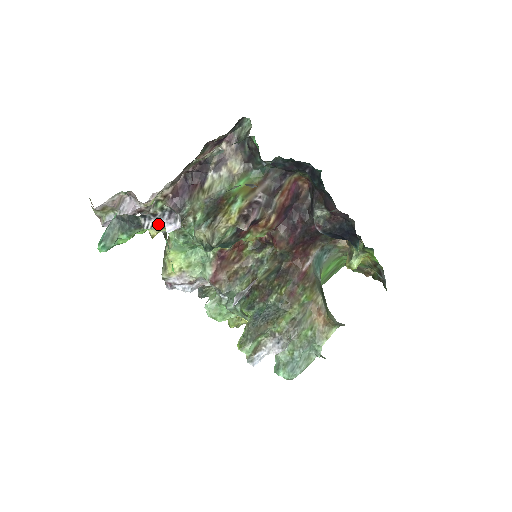
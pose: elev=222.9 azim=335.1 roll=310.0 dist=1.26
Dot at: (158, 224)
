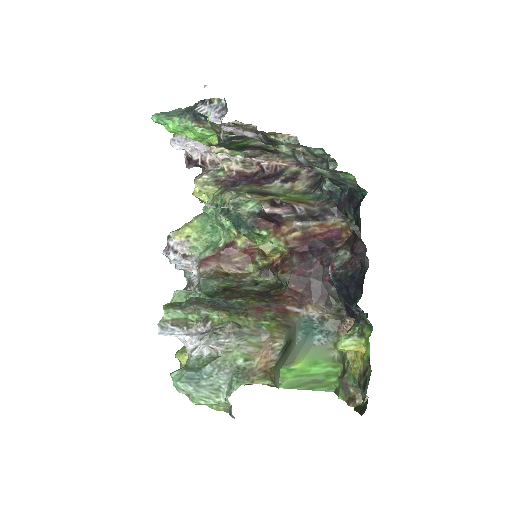
Dot at: (207, 114)
